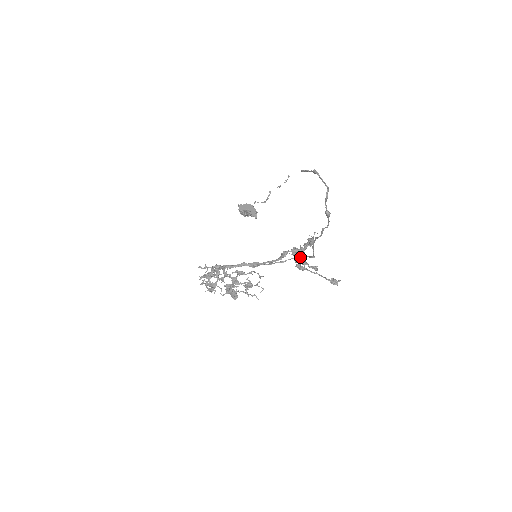
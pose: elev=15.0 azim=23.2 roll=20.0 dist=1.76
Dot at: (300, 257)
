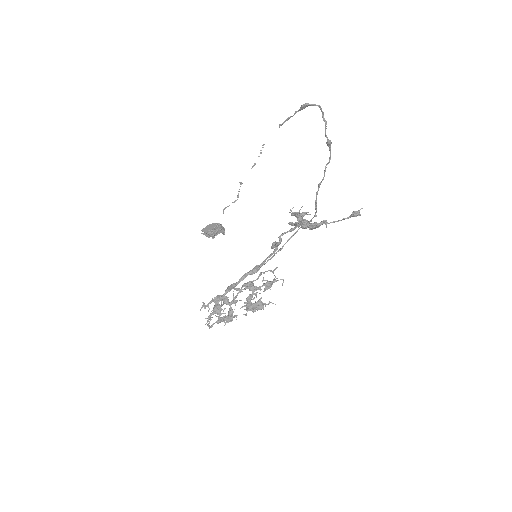
Dot at: (306, 220)
